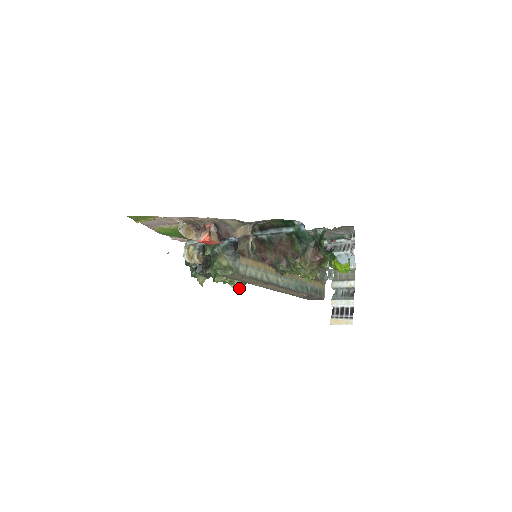
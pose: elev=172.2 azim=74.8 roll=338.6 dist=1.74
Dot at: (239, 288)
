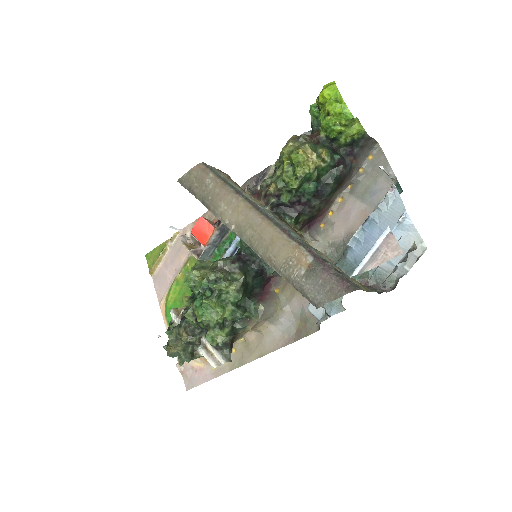
Dot at: (211, 287)
